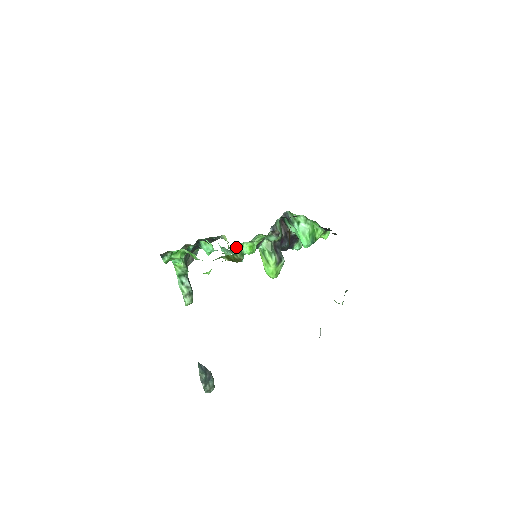
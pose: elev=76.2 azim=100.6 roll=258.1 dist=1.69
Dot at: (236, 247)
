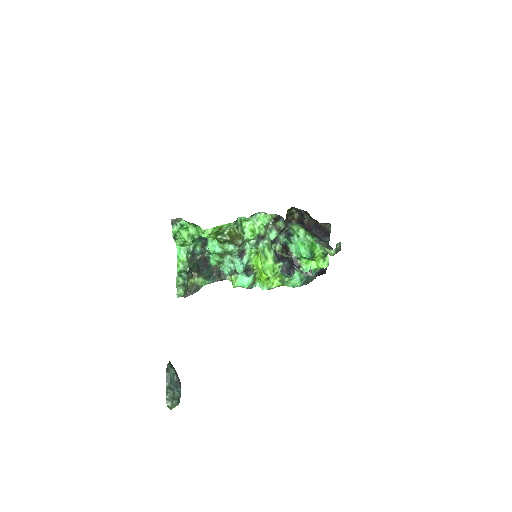
Dot at: (239, 218)
